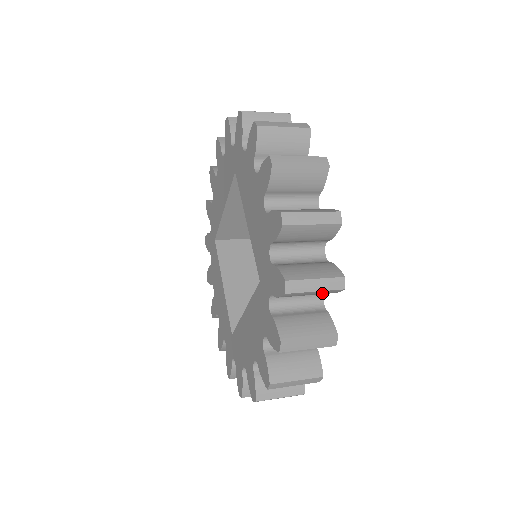
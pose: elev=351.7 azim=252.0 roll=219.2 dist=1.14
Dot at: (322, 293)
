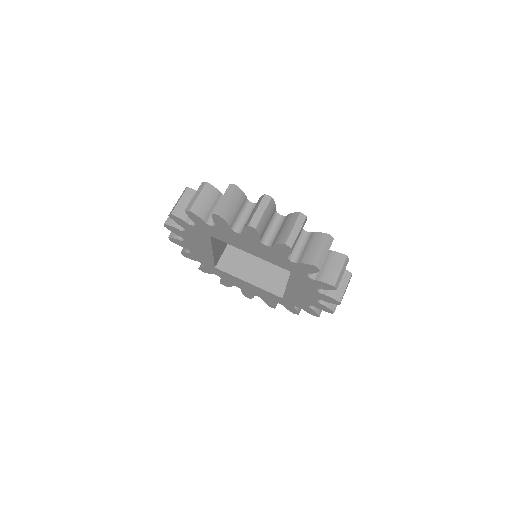
Dot at: occluded
